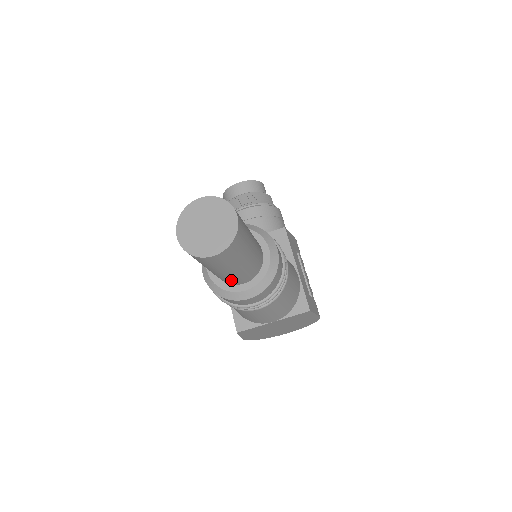
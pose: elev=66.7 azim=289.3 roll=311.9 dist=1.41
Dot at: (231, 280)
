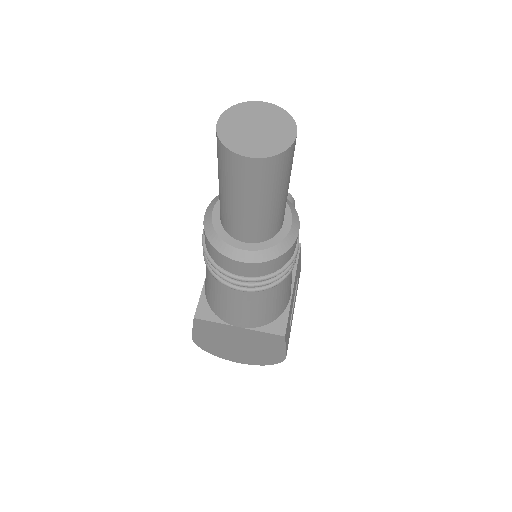
Dot at: (237, 226)
